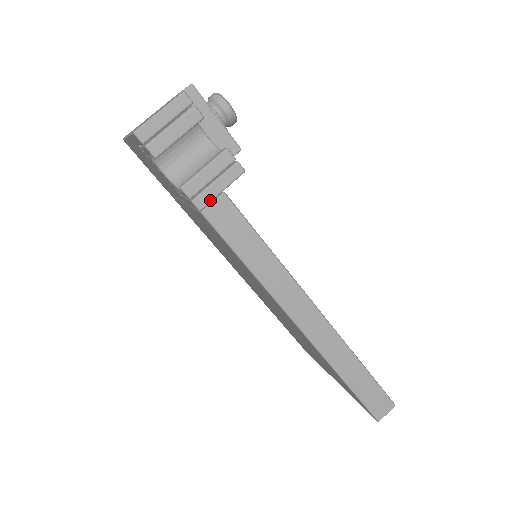
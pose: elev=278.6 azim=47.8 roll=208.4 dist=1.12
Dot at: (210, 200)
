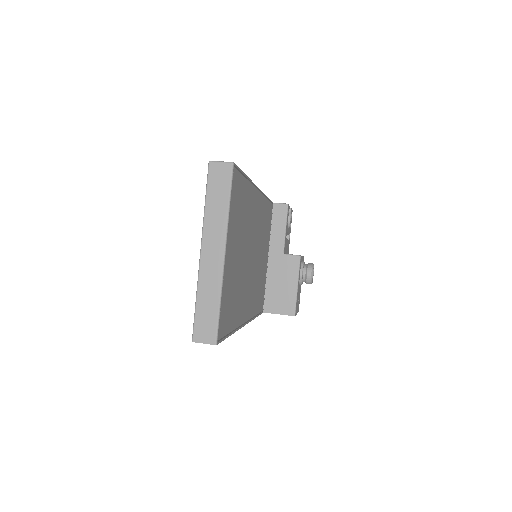
Dot at: occluded
